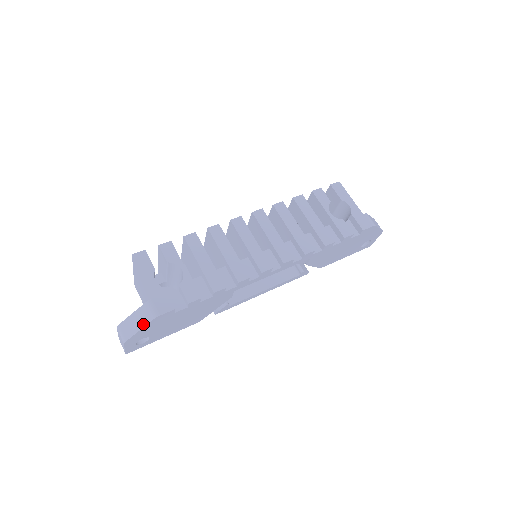
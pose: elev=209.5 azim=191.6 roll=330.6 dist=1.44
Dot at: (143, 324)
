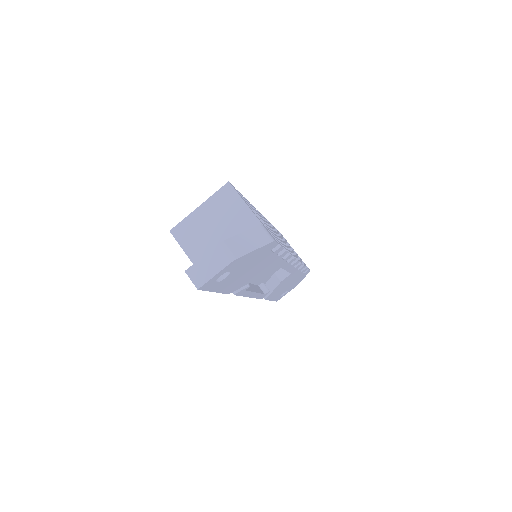
Dot at: (259, 244)
